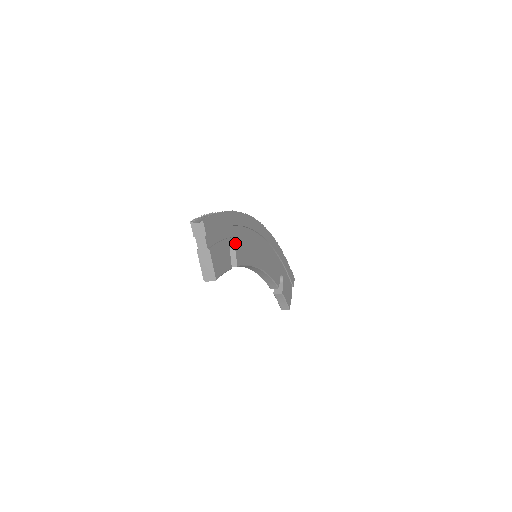
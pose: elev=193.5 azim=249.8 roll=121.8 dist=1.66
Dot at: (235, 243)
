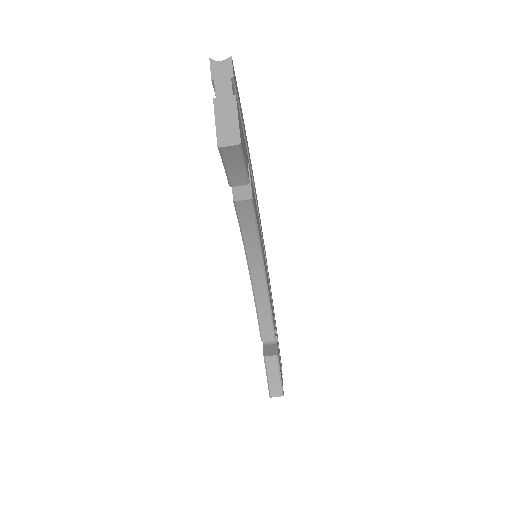
Dot at: (249, 171)
